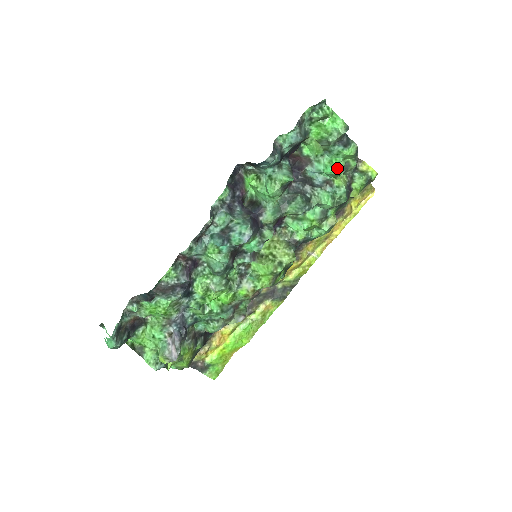
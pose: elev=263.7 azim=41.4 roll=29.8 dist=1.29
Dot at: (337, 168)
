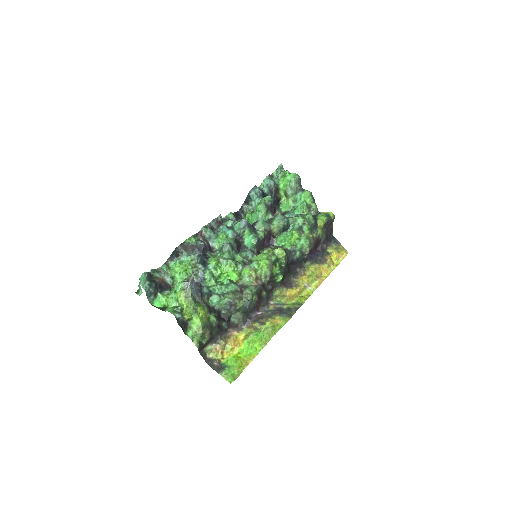
Dot at: (302, 203)
